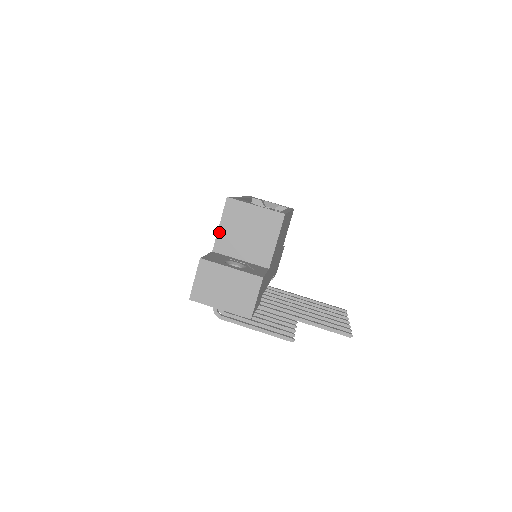
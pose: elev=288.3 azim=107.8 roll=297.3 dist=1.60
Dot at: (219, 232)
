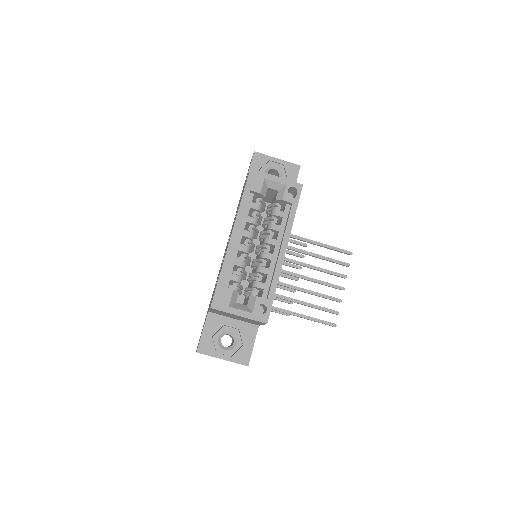
Dot at: occluded
